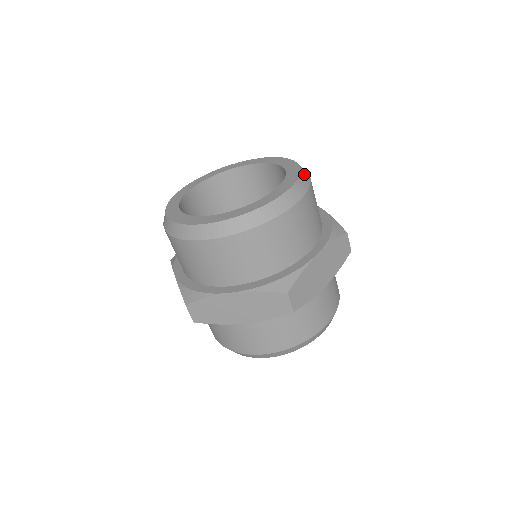
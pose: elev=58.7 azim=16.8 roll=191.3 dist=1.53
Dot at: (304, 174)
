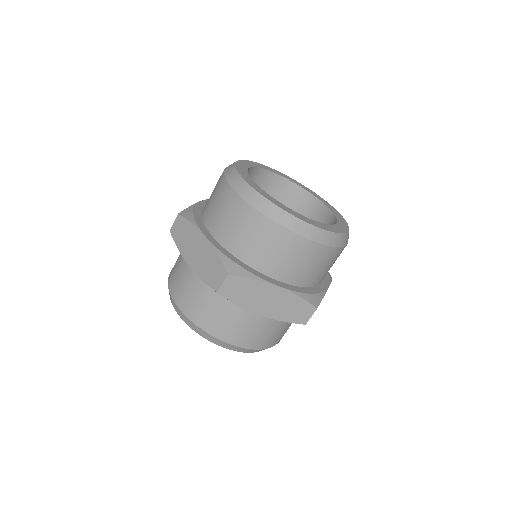
Dot at: occluded
